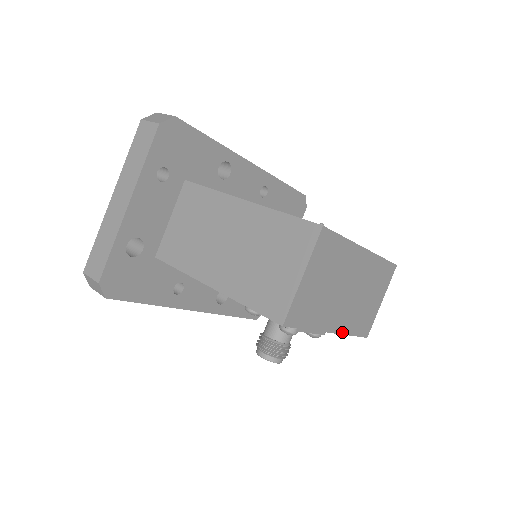
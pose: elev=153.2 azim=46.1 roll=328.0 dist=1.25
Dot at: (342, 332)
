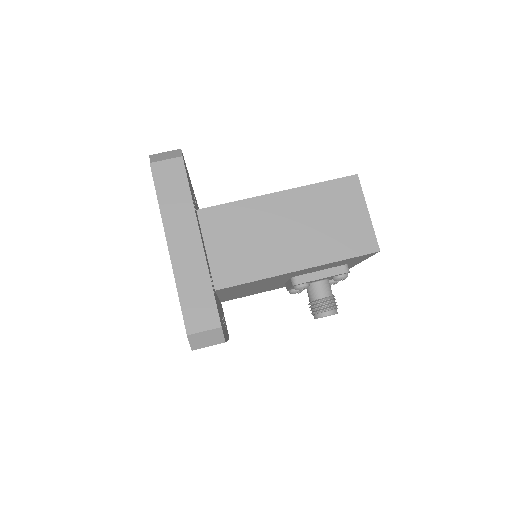
Dot at: occluded
